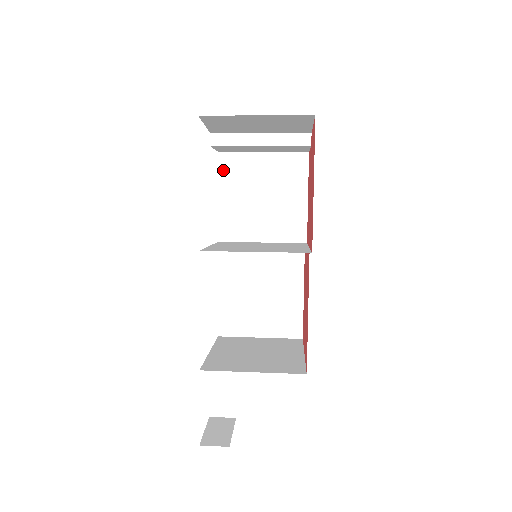
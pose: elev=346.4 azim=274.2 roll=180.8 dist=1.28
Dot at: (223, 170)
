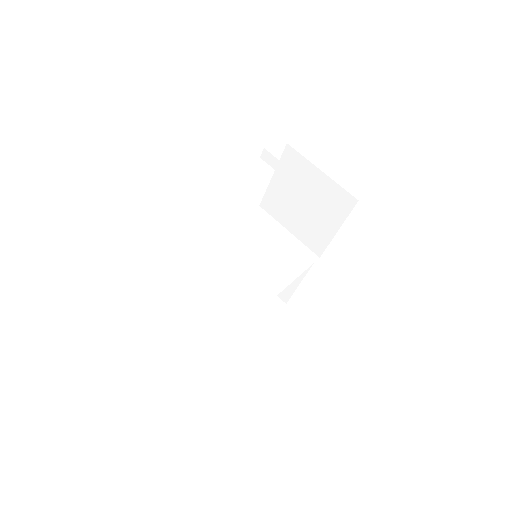
Dot at: (285, 160)
